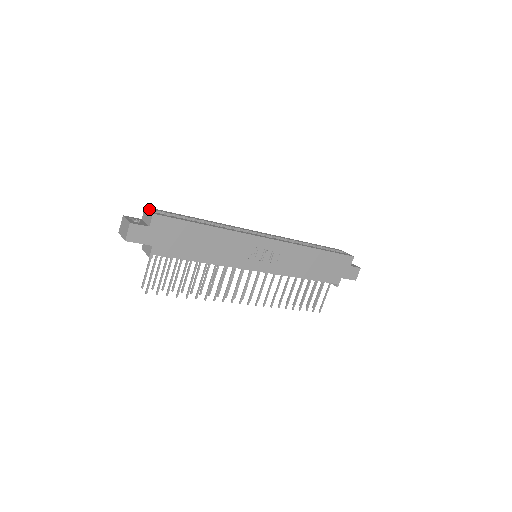
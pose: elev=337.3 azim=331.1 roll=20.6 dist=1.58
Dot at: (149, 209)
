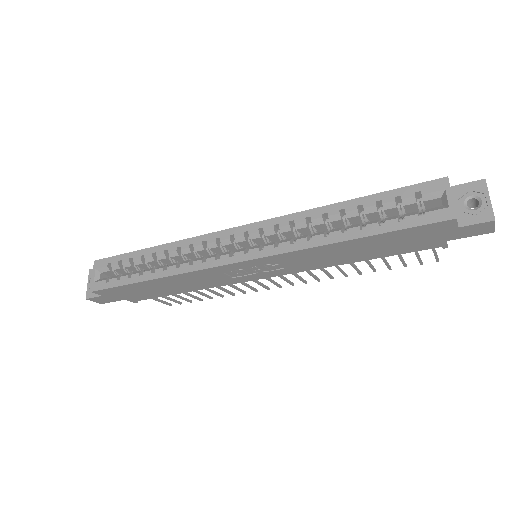
Dot at: (93, 272)
